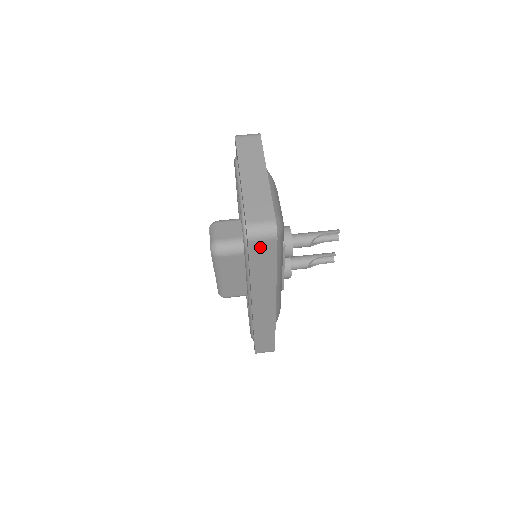
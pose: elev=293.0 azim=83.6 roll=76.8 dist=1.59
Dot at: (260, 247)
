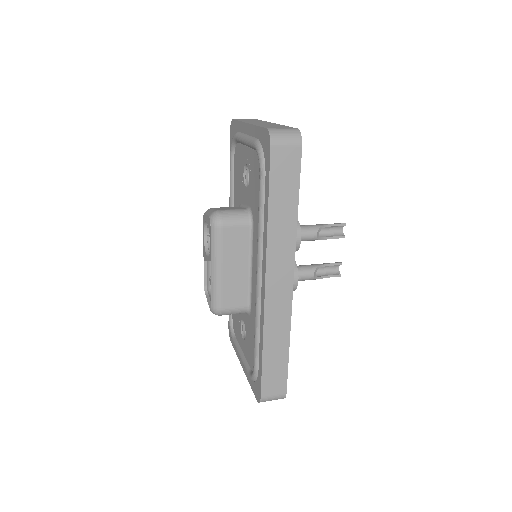
Dot at: (283, 158)
